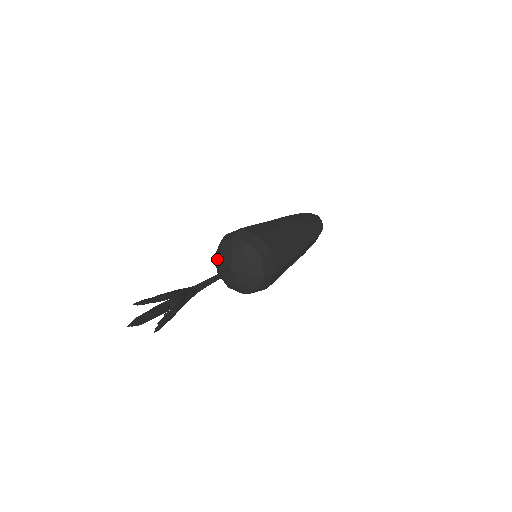
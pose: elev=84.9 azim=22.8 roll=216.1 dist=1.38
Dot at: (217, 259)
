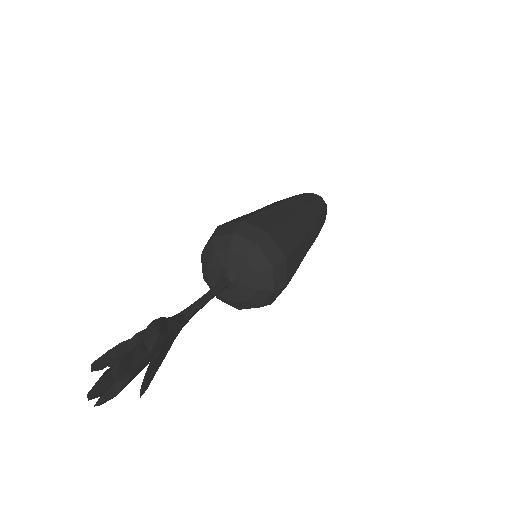
Dot at: (206, 279)
